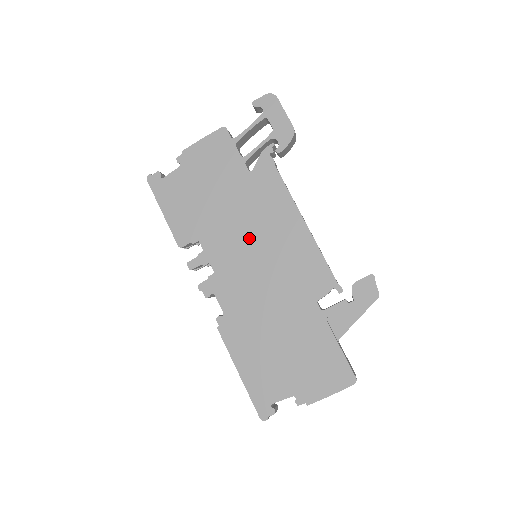
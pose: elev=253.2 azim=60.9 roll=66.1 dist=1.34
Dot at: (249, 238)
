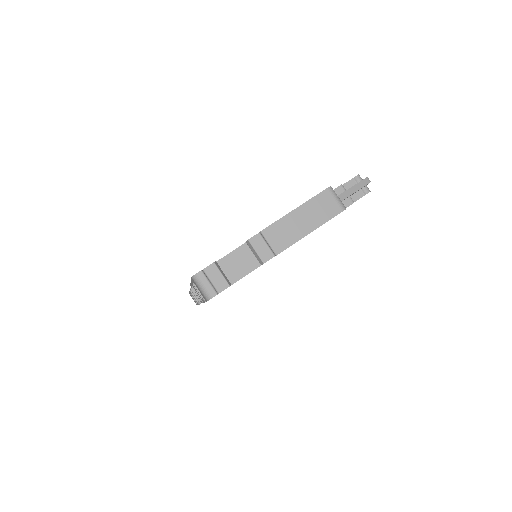
Dot at: occluded
